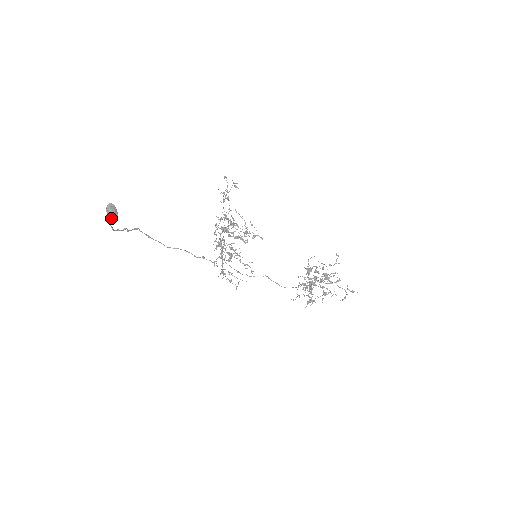
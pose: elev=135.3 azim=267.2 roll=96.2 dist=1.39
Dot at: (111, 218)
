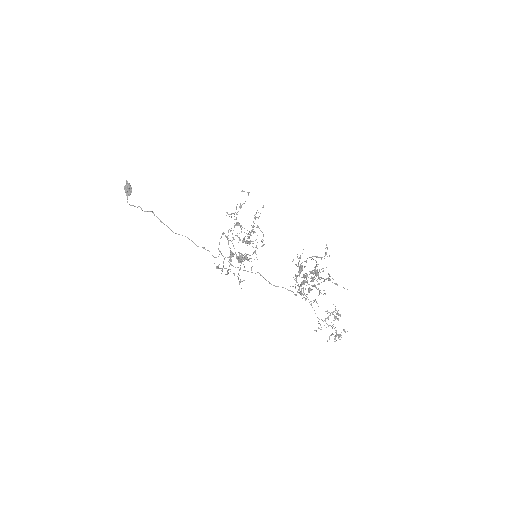
Dot at: (126, 192)
